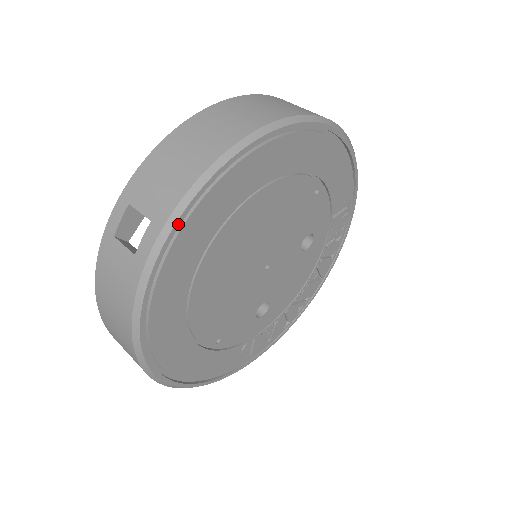
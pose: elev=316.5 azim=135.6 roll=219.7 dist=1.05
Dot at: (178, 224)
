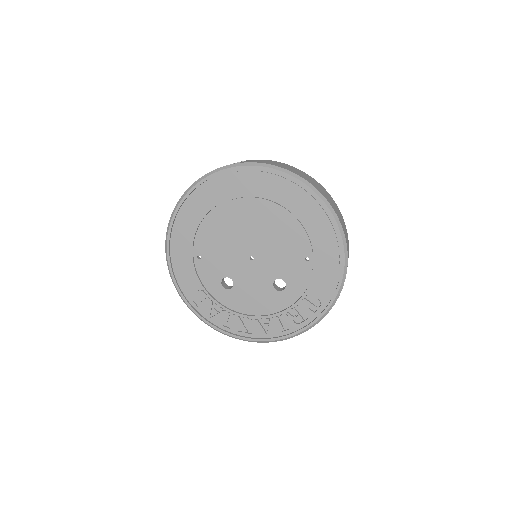
Dot at: (245, 167)
